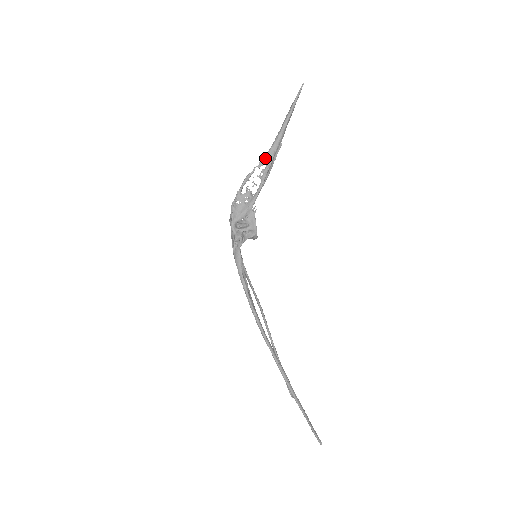
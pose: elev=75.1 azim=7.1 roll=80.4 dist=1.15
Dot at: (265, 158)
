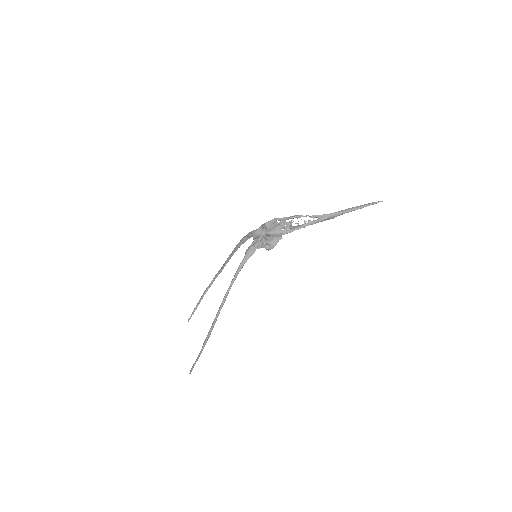
Dot at: (319, 216)
